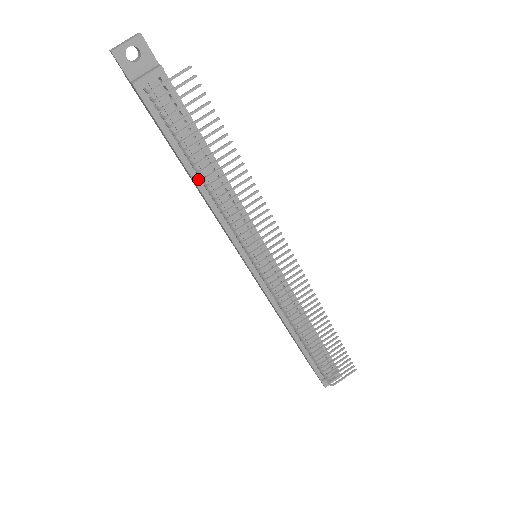
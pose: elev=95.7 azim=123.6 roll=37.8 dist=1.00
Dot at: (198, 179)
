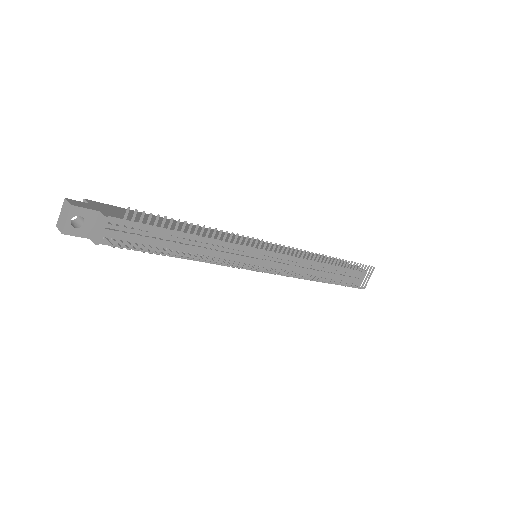
Dot at: occluded
